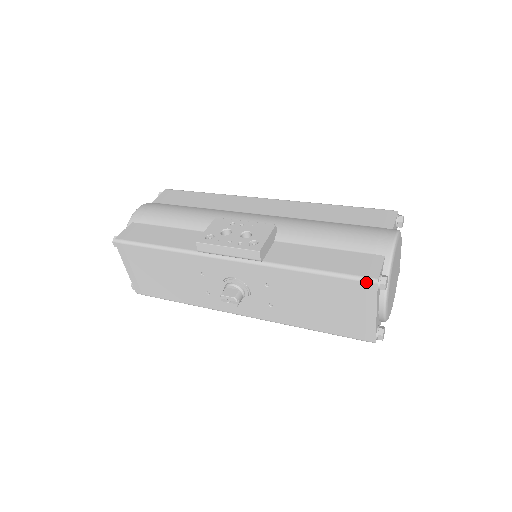
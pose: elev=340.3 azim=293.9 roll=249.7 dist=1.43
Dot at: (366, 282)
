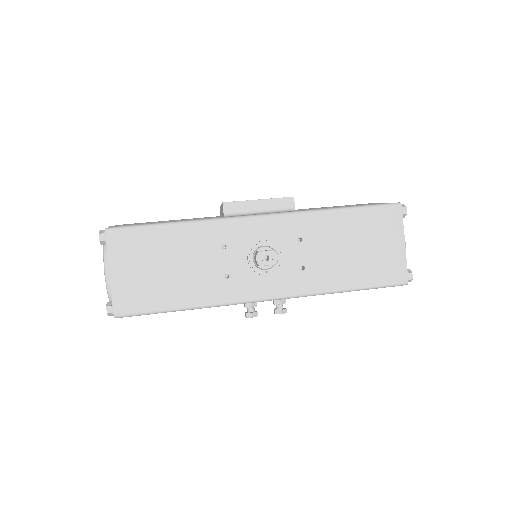
Dot at: (392, 206)
